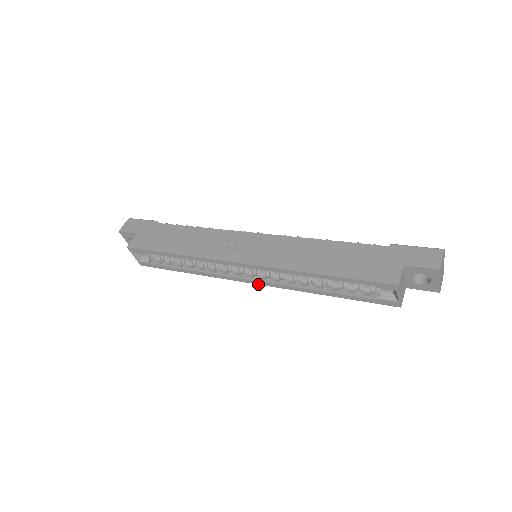
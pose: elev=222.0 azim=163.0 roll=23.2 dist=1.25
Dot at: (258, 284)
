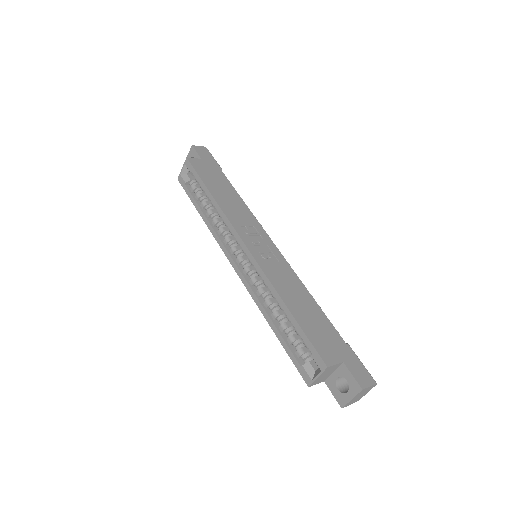
Dot at: (237, 272)
